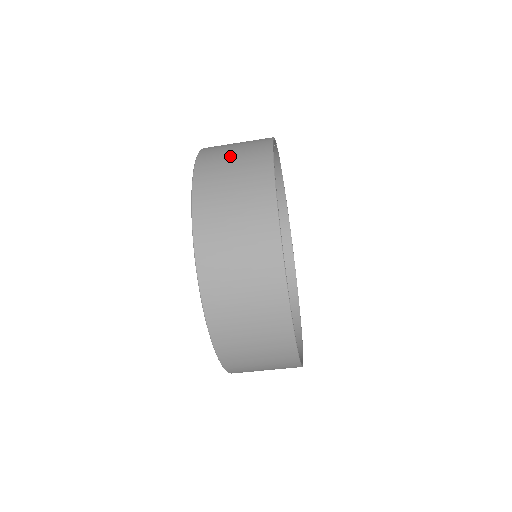
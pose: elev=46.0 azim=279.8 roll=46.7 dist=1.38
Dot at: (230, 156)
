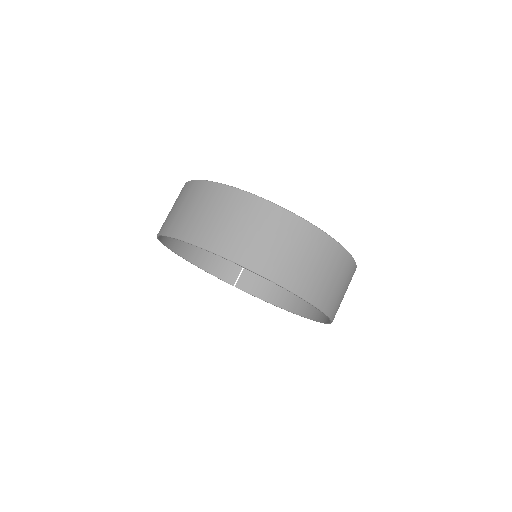
Dot at: occluded
